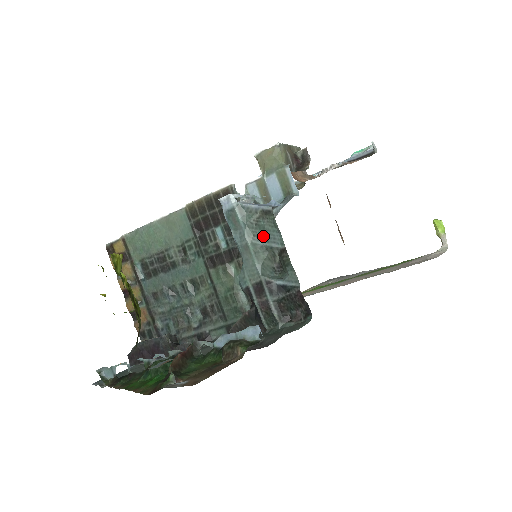
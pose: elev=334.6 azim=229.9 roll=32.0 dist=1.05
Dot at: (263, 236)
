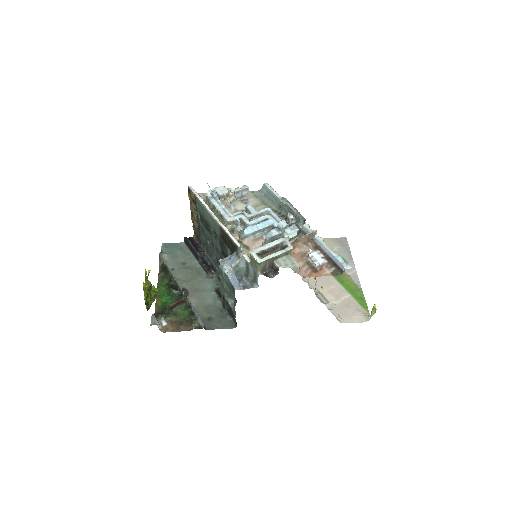
Dot at: (230, 291)
